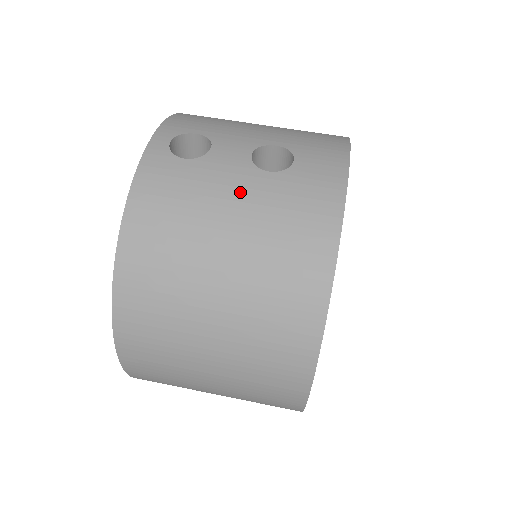
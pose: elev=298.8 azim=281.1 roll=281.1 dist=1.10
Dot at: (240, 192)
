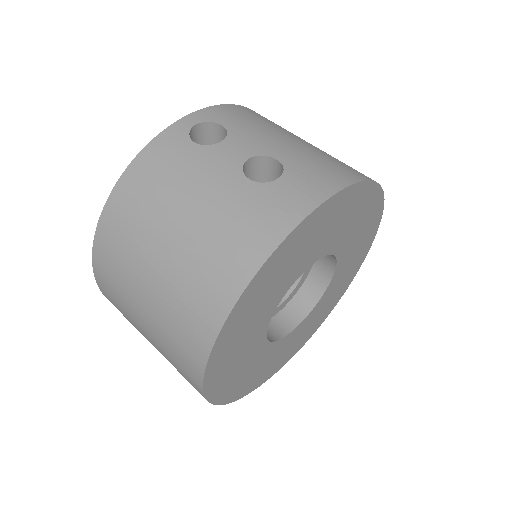
Dot at: (214, 186)
